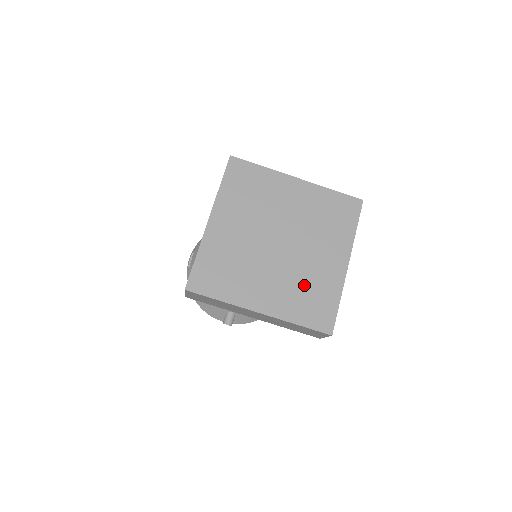
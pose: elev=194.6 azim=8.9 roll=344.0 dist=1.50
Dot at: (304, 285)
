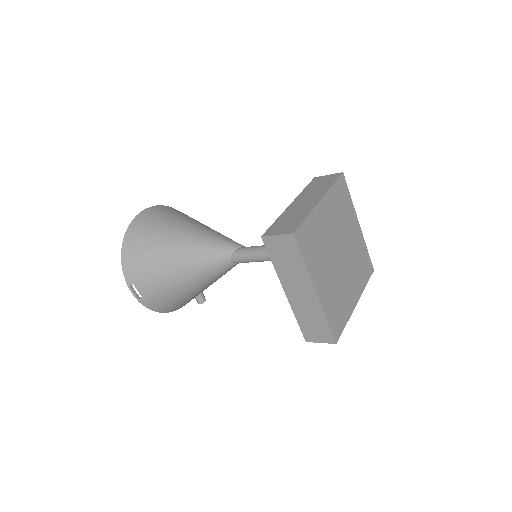
Dot at: (357, 262)
